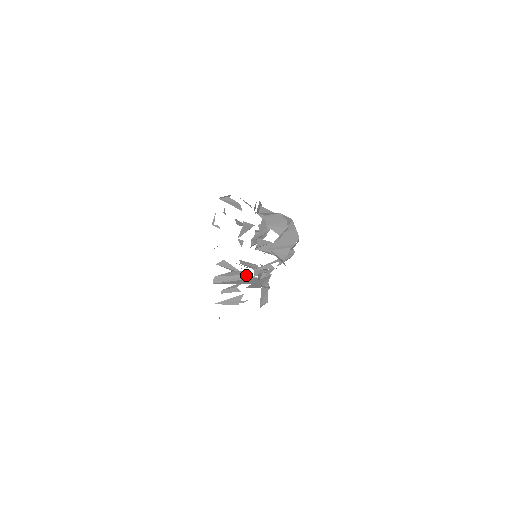
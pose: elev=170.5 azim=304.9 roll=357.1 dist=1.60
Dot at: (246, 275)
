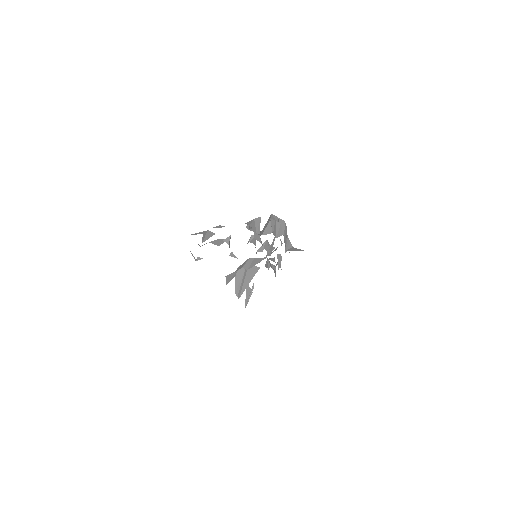
Dot at: (244, 270)
